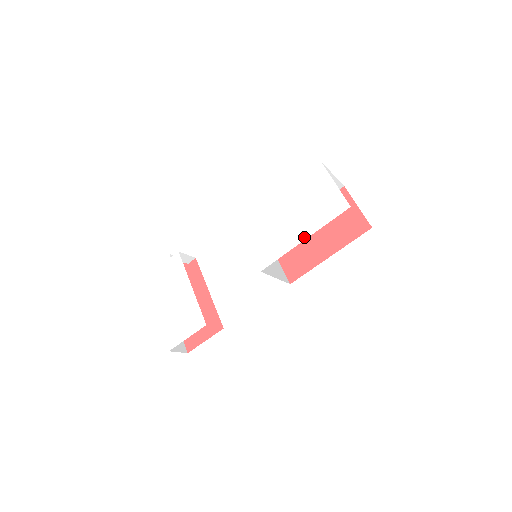
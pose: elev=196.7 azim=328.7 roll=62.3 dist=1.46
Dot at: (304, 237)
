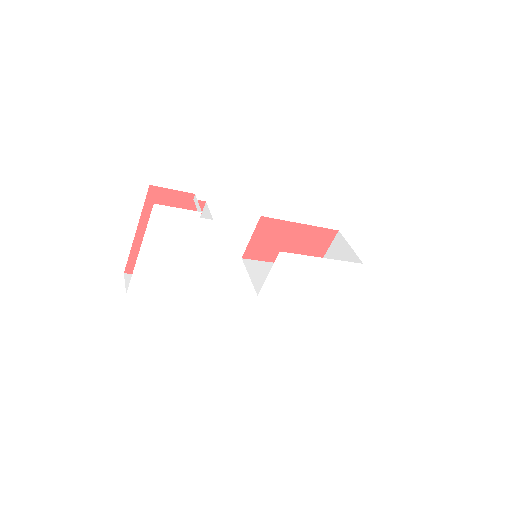
Dot at: (302, 298)
